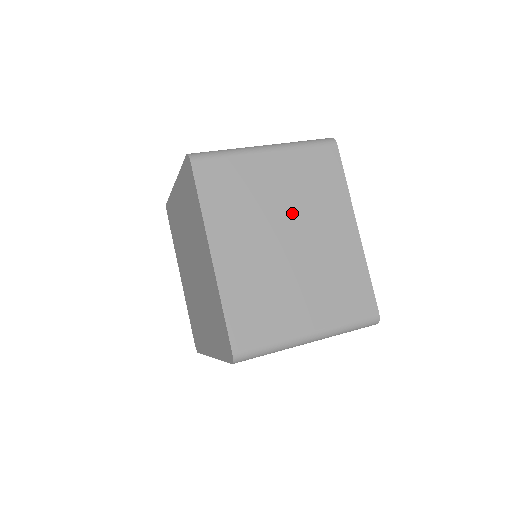
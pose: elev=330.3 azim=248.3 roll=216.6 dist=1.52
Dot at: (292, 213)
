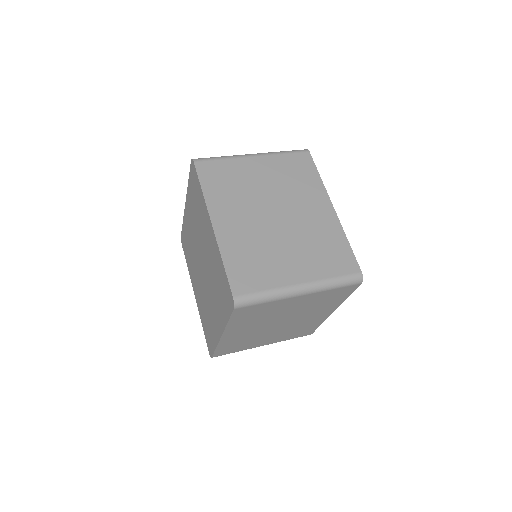
Dot at: (277, 197)
